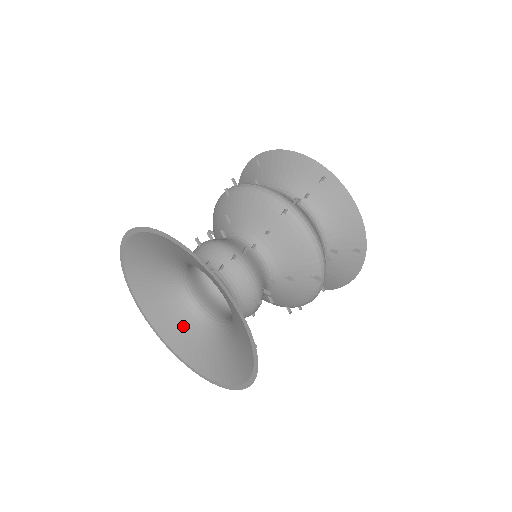
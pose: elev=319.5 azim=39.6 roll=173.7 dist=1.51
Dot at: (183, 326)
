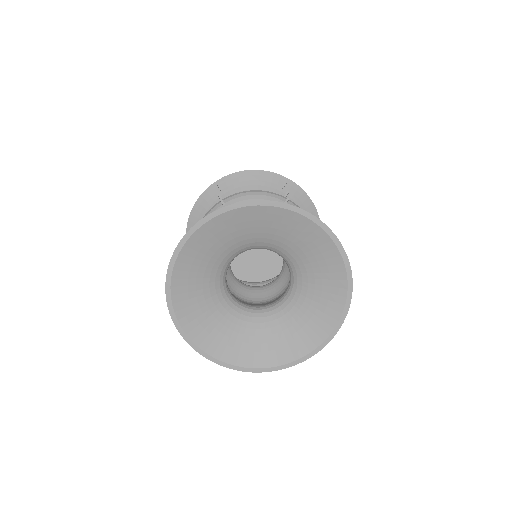
Dot at: (232, 329)
